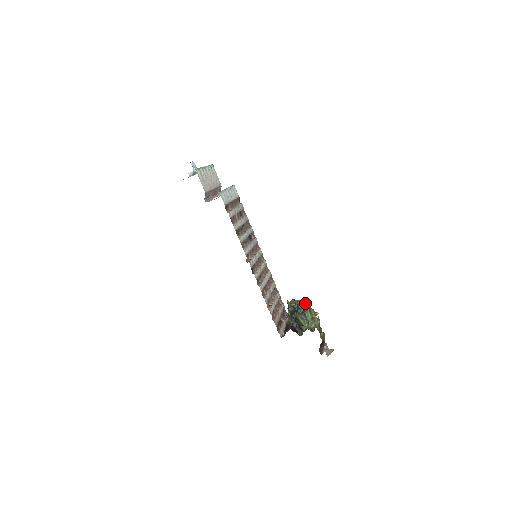
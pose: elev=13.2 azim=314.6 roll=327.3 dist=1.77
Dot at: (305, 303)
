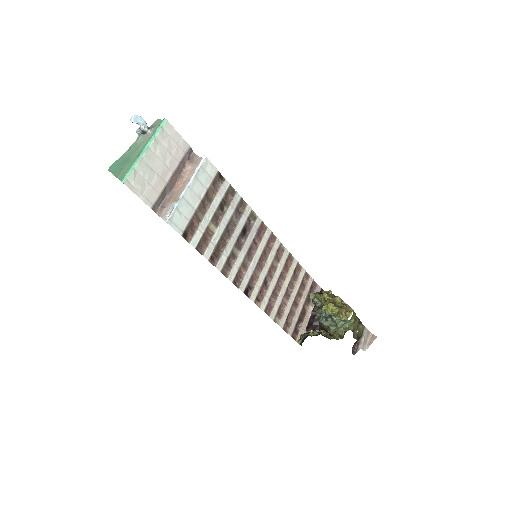
Dot at: (331, 306)
